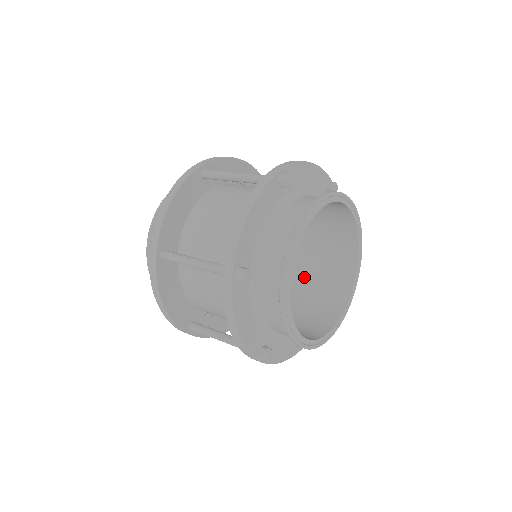
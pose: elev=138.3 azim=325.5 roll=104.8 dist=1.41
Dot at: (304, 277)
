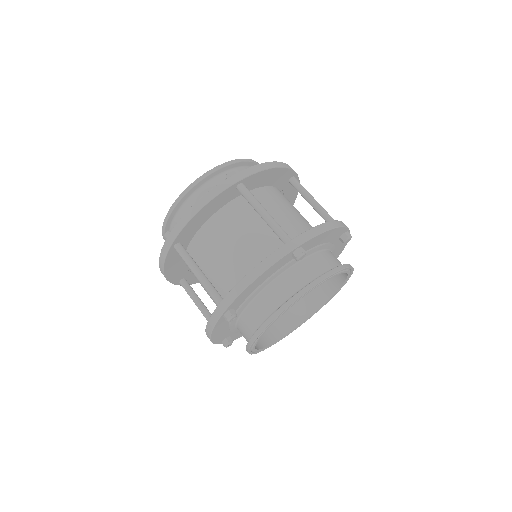
Dot at: occluded
